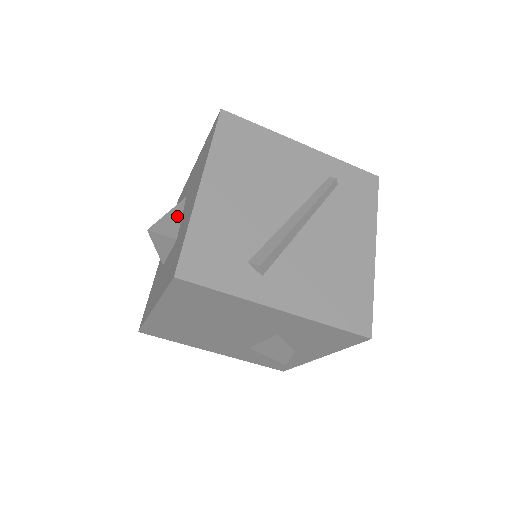
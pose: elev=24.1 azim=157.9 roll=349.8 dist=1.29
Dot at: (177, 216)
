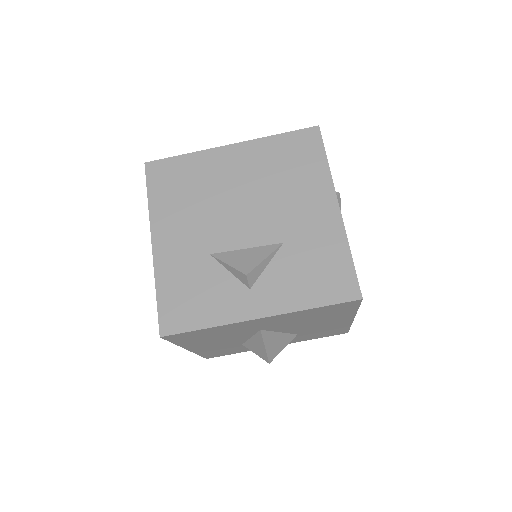
Dot at: occluded
